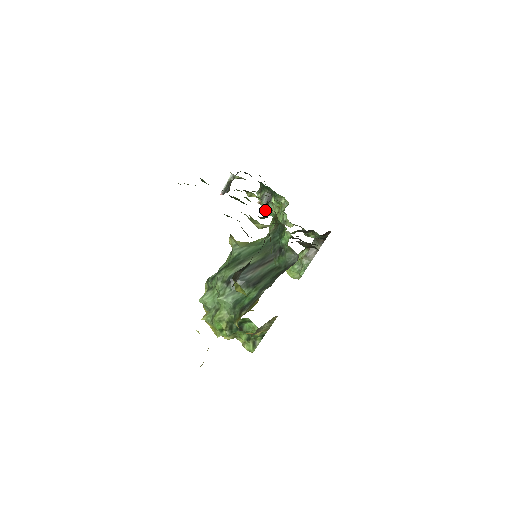
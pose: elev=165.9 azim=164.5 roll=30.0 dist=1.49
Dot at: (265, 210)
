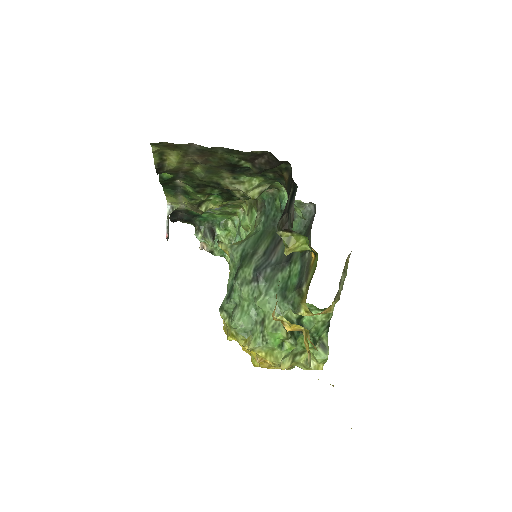
Dot at: (213, 250)
